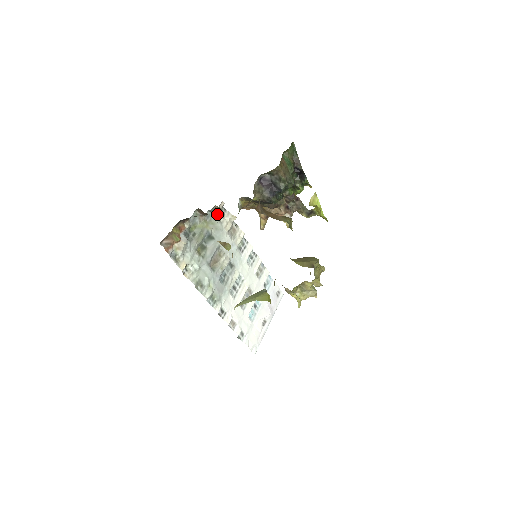
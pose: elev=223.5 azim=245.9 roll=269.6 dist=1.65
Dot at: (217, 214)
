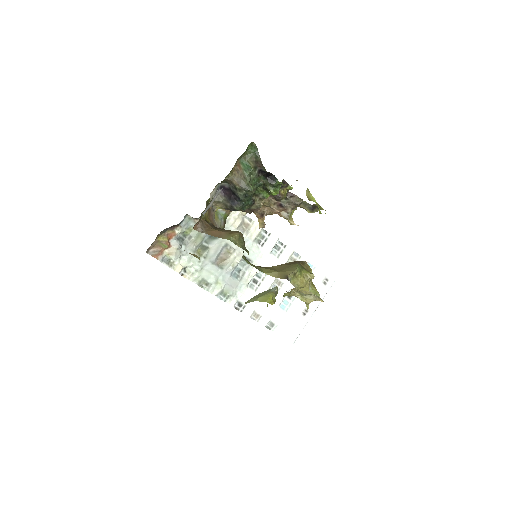
Dot at: occluded
